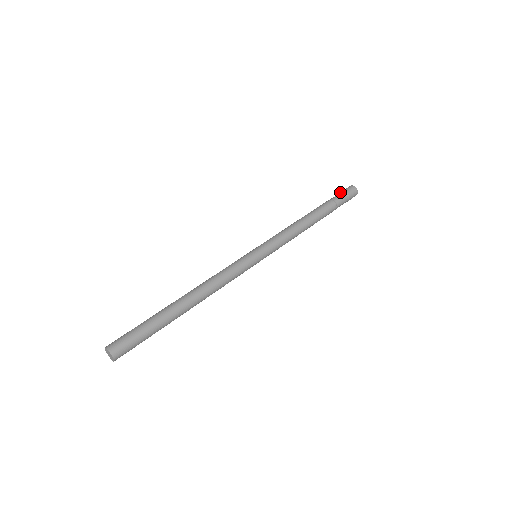
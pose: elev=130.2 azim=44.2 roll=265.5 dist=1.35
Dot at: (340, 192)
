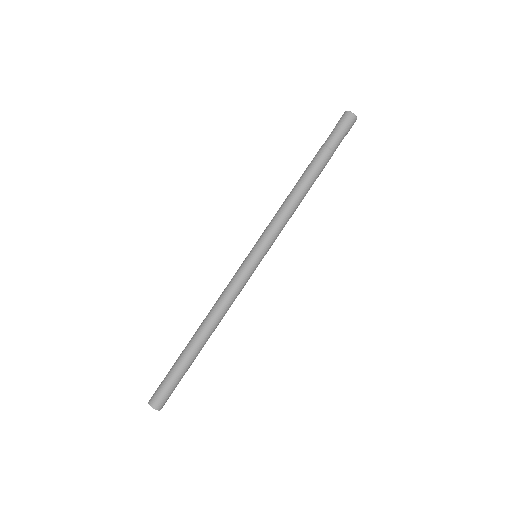
Dot at: occluded
